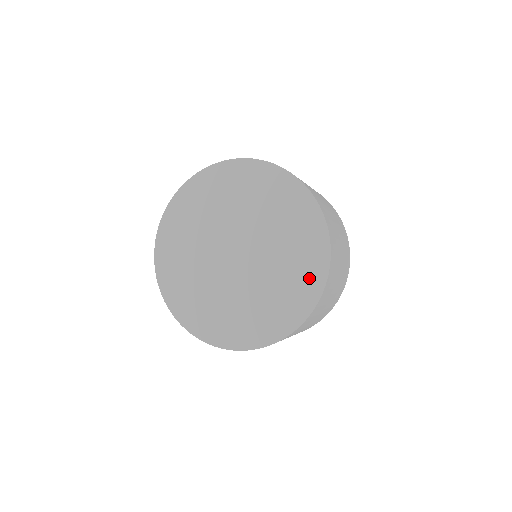
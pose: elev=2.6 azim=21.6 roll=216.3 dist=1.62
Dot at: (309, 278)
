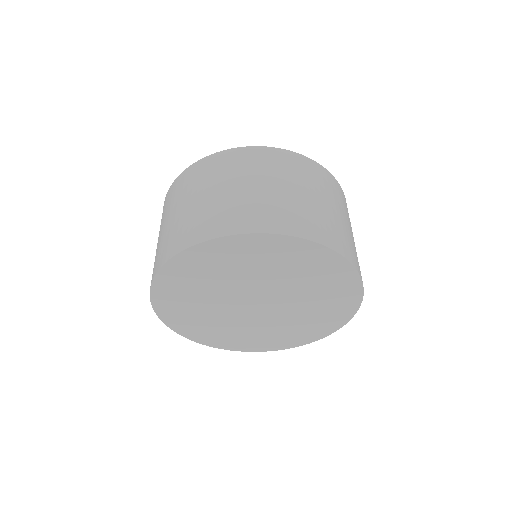
Dot at: (283, 342)
